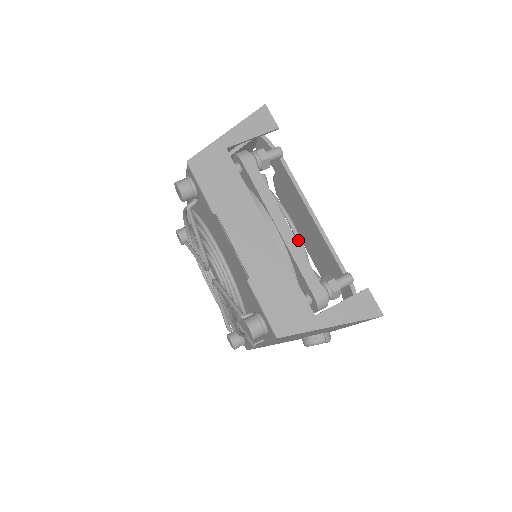
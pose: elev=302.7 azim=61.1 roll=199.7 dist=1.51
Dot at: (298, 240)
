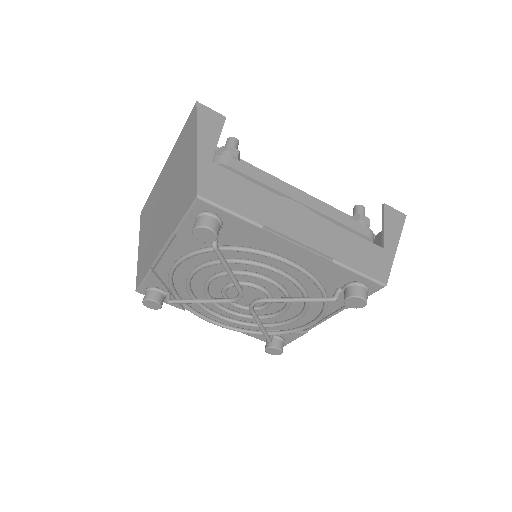
Dot at: occluded
